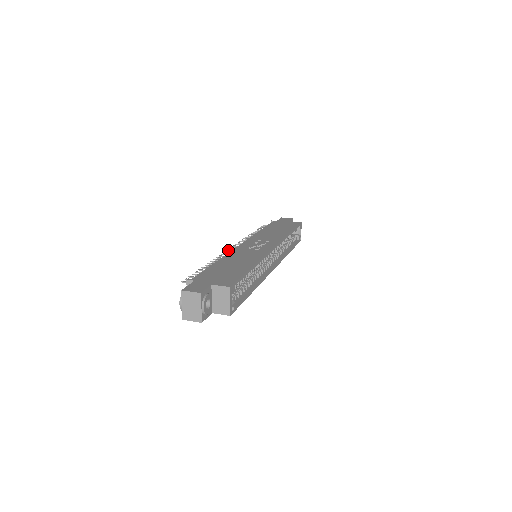
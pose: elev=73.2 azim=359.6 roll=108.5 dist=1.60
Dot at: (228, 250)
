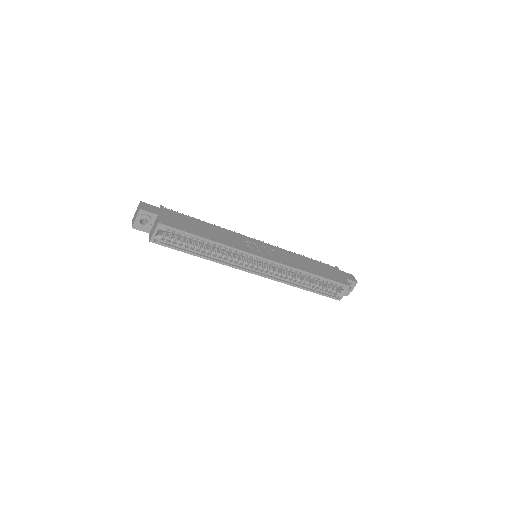
Dot at: occluded
